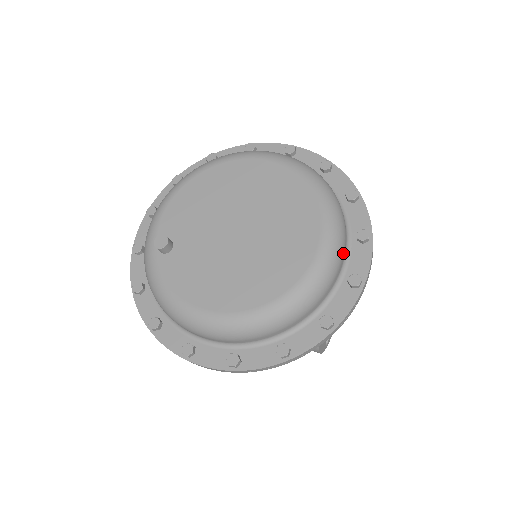
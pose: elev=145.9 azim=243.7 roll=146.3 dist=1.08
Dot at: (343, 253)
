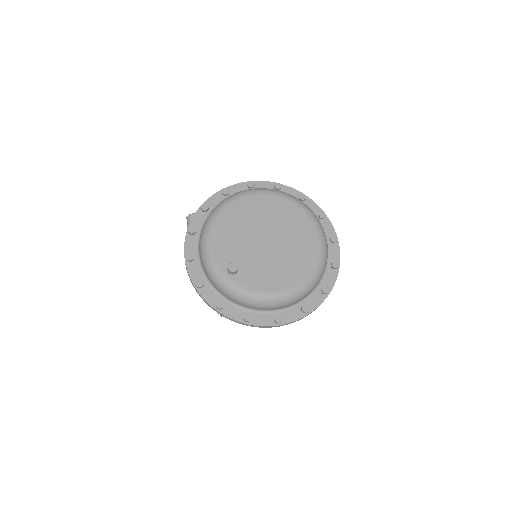
Dot at: occluded
